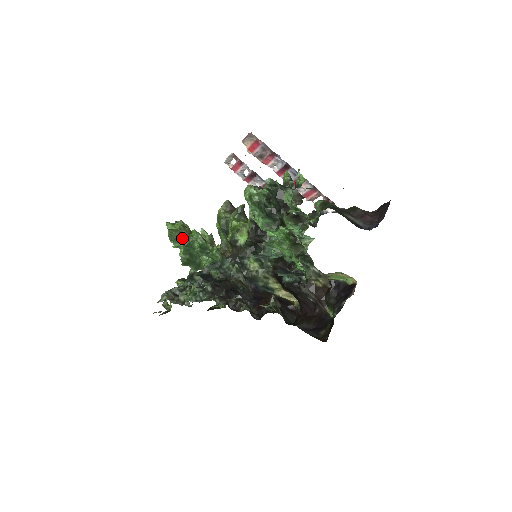
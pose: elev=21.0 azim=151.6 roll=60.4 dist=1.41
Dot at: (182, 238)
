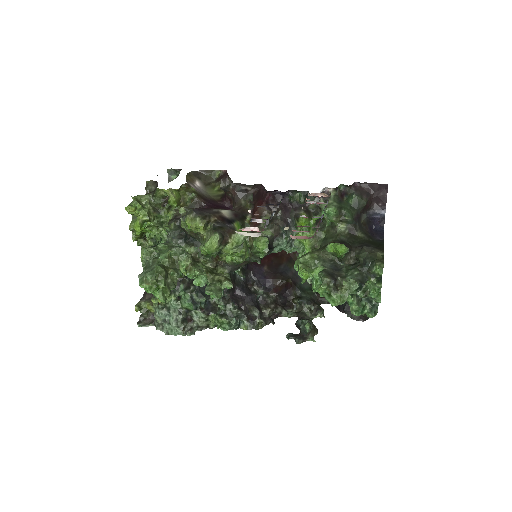
Dot at: occluded
